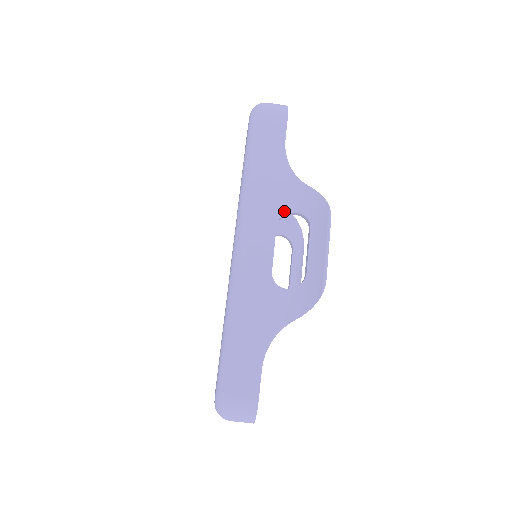
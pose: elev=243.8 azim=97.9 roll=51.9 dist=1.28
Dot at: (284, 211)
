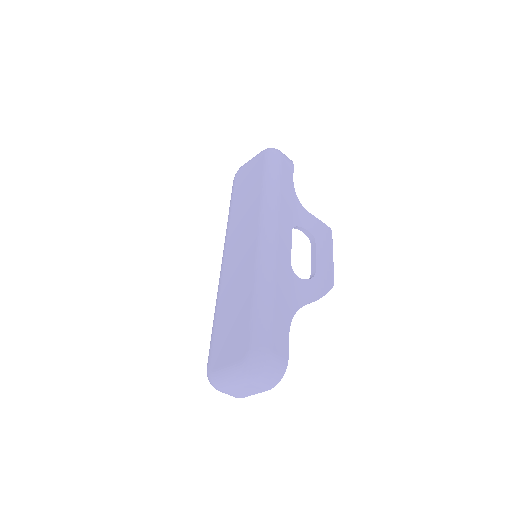
Dot at: (296, 224)
